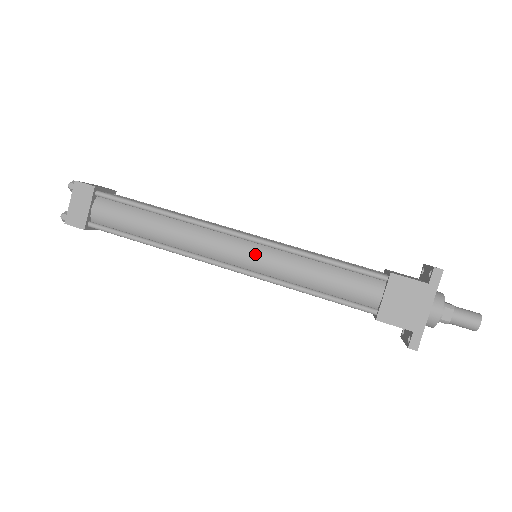
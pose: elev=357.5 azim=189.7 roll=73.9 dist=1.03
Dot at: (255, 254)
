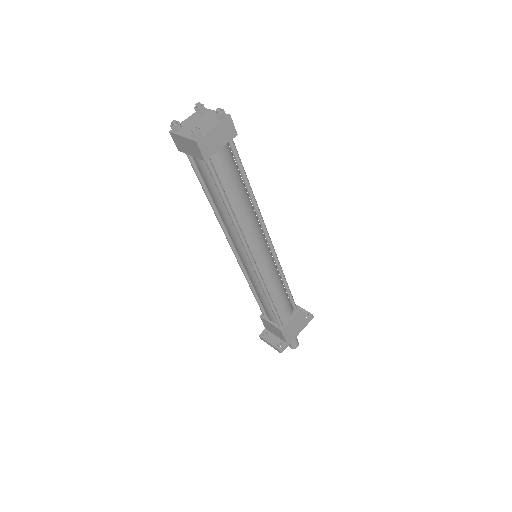
Dot at: (268, 261)
